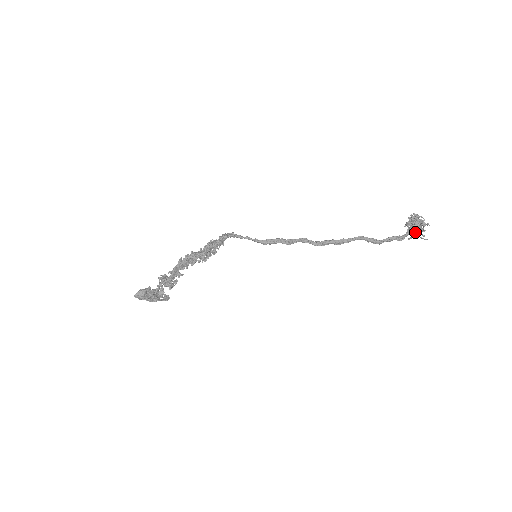
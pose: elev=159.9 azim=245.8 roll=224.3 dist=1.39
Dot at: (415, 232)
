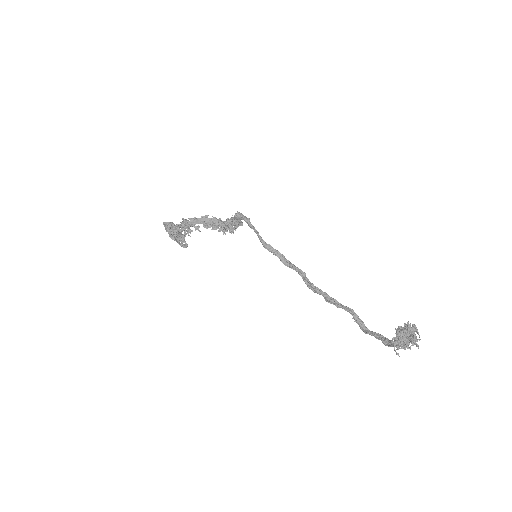
Dot at: (397, 341)
